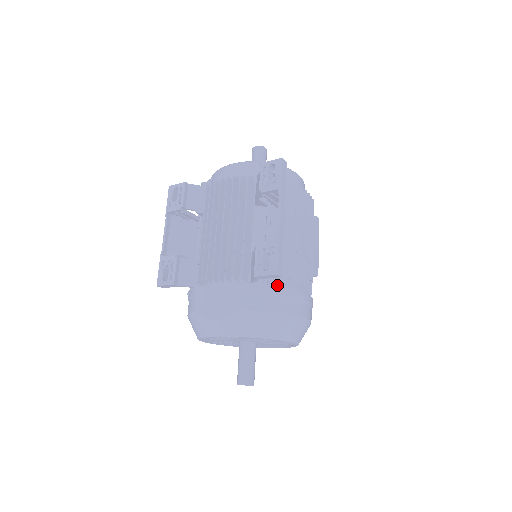
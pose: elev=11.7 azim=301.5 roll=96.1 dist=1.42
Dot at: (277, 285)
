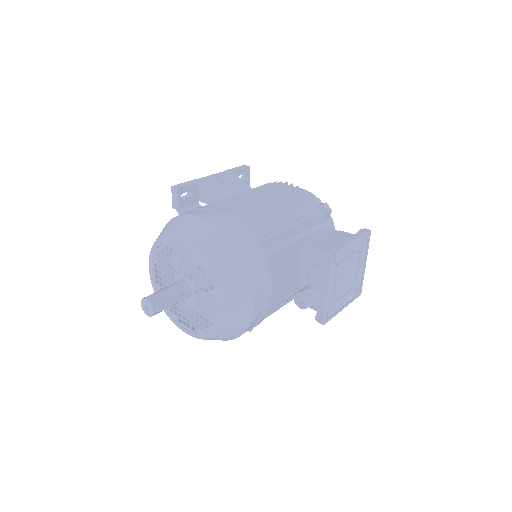
Dot at: occluded
